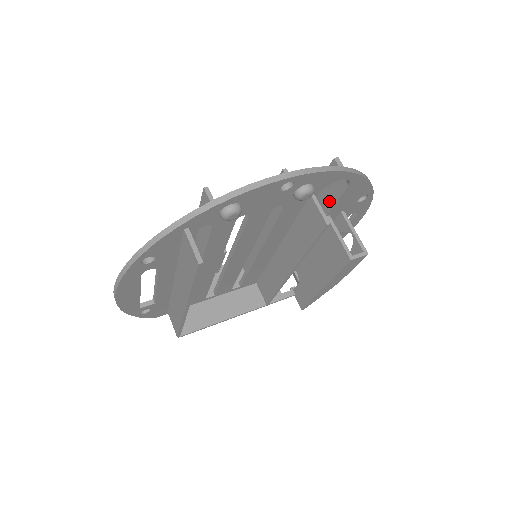
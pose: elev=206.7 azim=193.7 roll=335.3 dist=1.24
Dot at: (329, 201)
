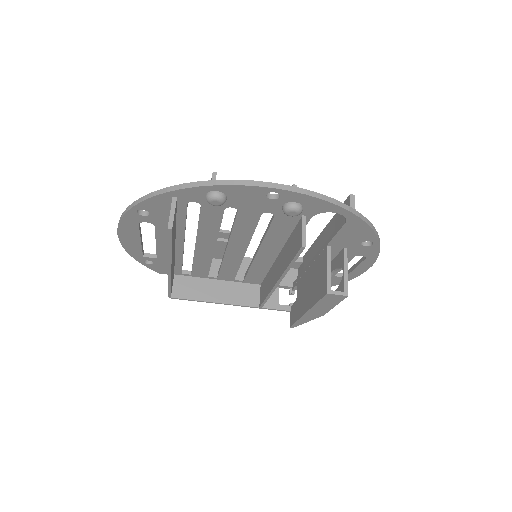
Dot at: occluded
